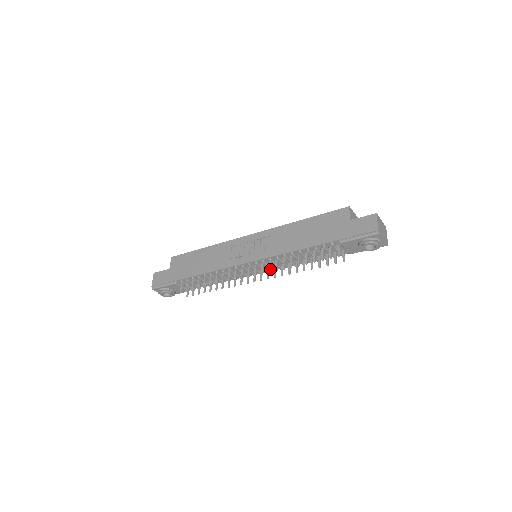
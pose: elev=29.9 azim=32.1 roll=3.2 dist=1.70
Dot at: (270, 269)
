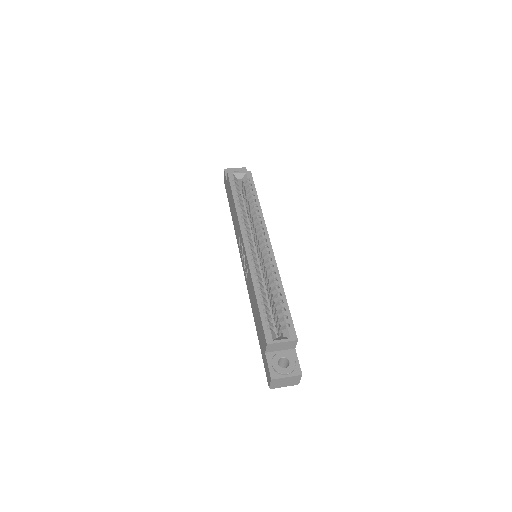
Dot at: occluded
